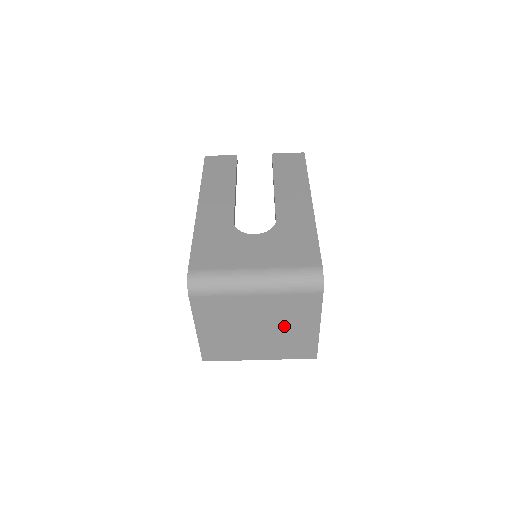
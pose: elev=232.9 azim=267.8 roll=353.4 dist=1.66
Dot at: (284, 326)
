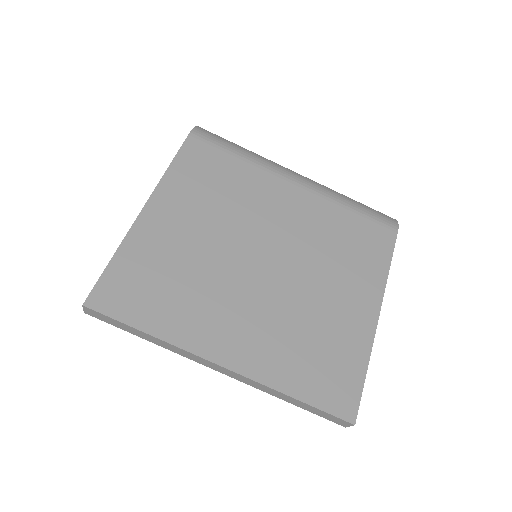
Dot at: (315, 277)
